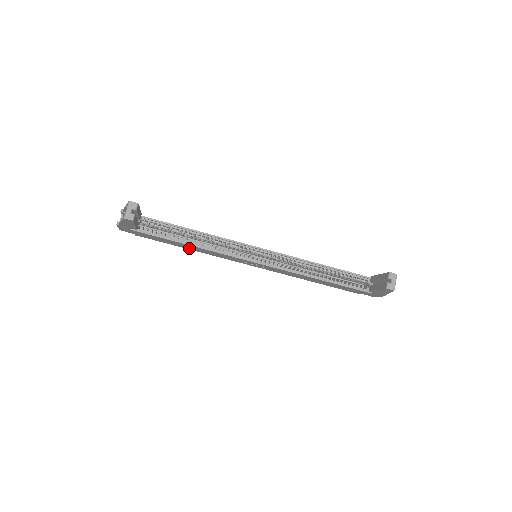
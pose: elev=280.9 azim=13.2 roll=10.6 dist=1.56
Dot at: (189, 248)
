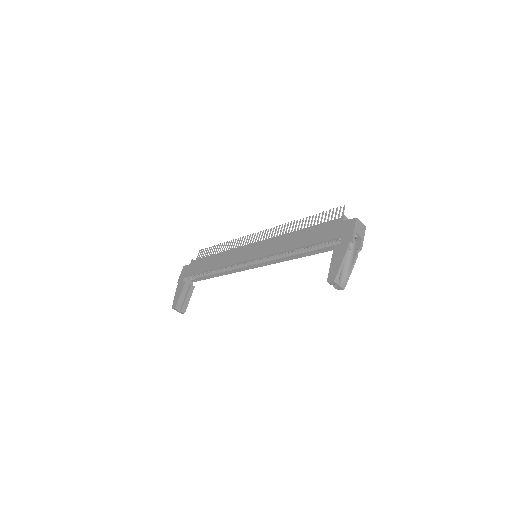
Dot at: occluded
